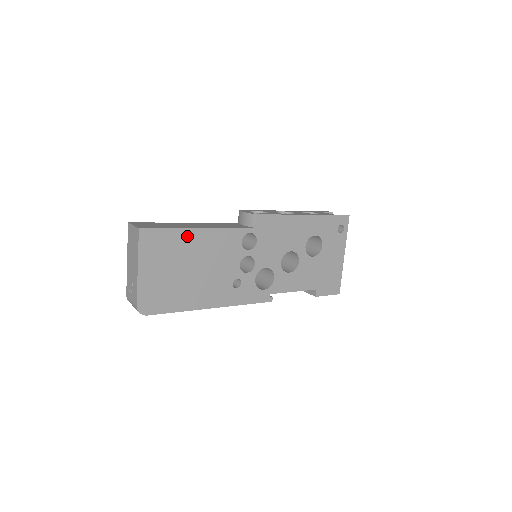
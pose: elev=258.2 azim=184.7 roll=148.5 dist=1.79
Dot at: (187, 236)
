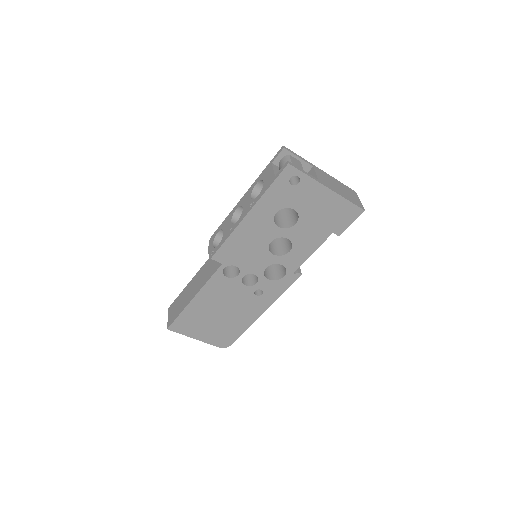
Dot at: (193, 308)
